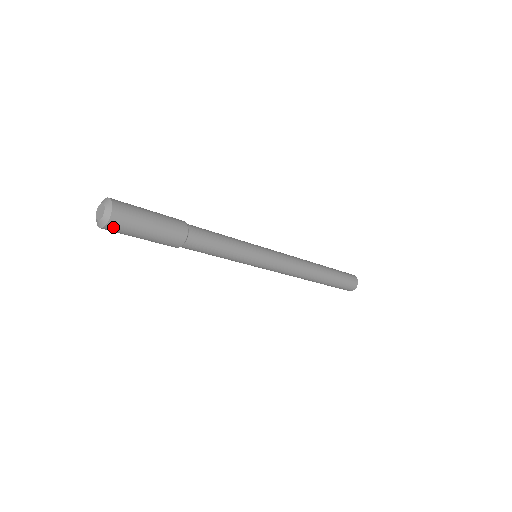
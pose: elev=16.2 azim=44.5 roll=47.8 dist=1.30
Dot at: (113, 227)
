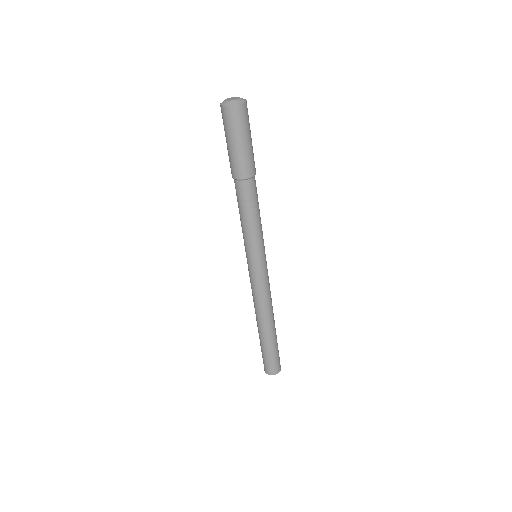
Dot at: (228, 113)
